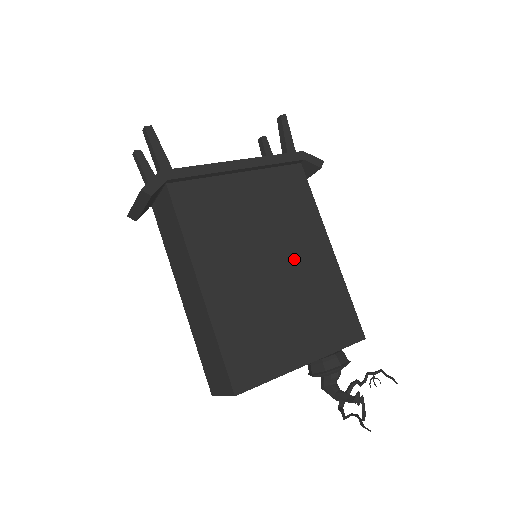
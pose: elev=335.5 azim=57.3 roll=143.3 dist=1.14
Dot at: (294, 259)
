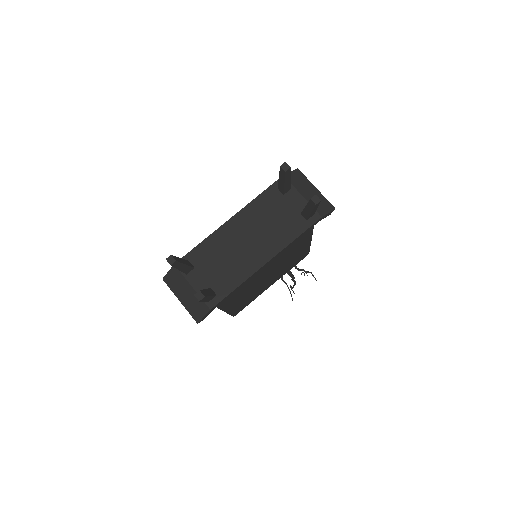
Dot at: (284, 262)
